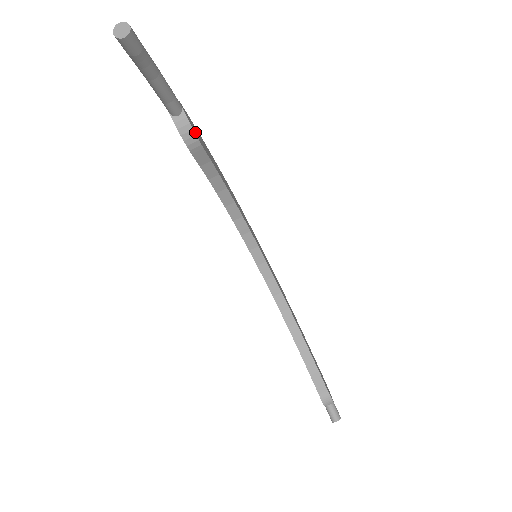
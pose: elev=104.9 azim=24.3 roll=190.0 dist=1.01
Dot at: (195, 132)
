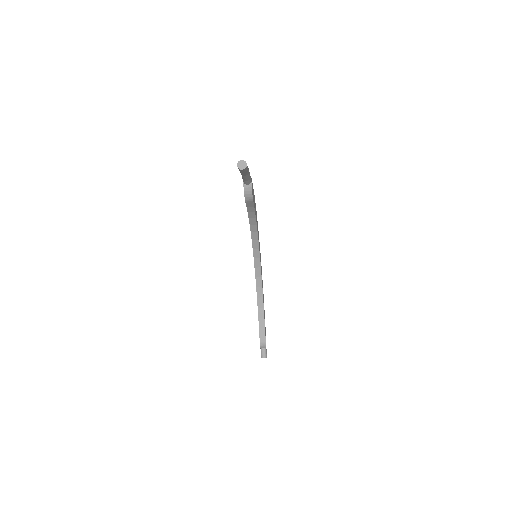
Dot at: occluded
